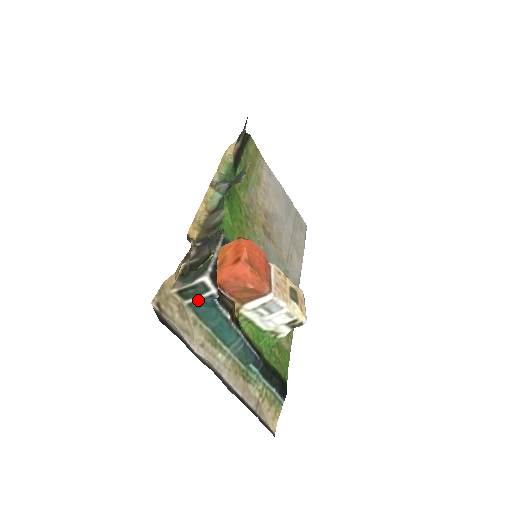
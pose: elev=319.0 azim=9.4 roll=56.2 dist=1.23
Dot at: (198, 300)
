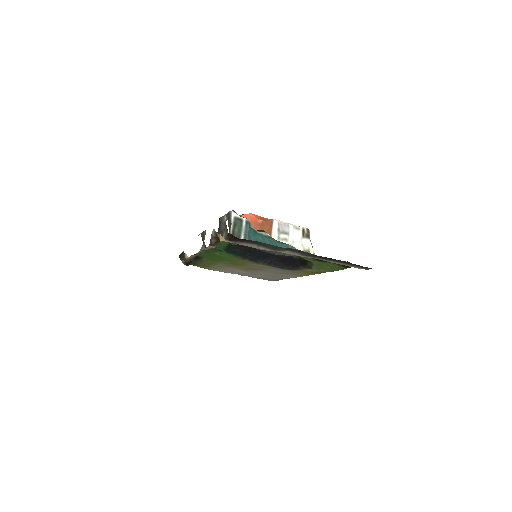
Dot at: (245, 233)
